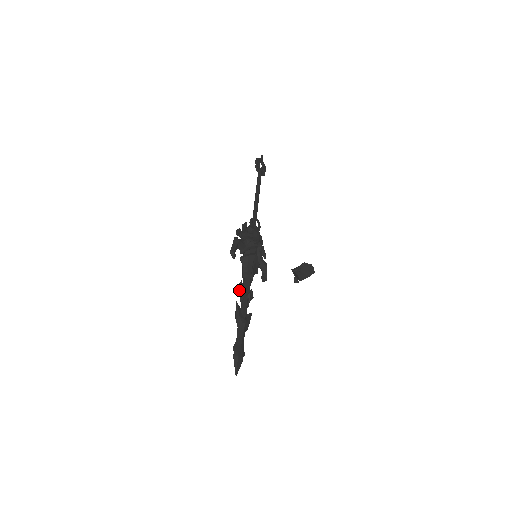
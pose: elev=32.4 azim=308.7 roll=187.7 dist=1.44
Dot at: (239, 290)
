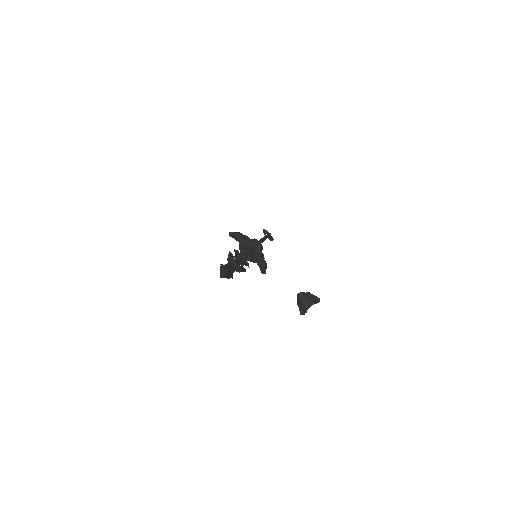
Dot at: occluded
